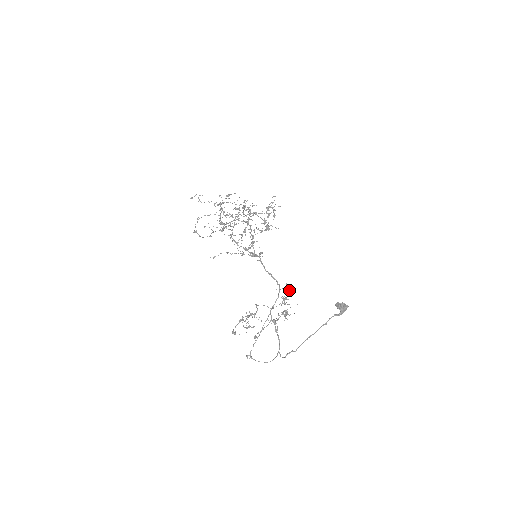
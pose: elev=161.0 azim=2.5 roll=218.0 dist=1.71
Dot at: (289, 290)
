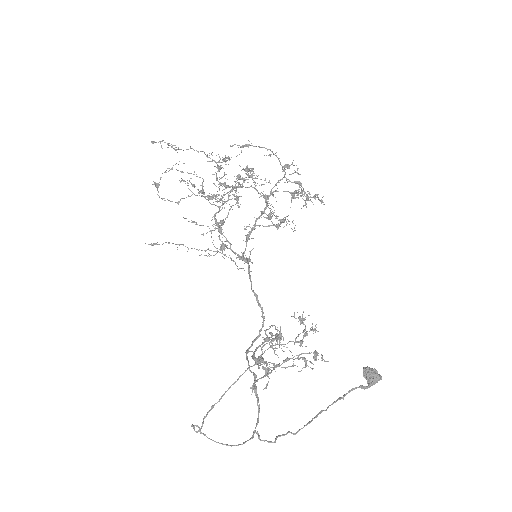
Dot at: (304, 324)
